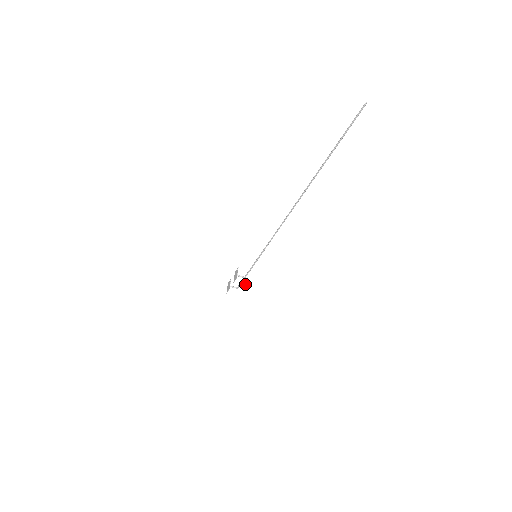
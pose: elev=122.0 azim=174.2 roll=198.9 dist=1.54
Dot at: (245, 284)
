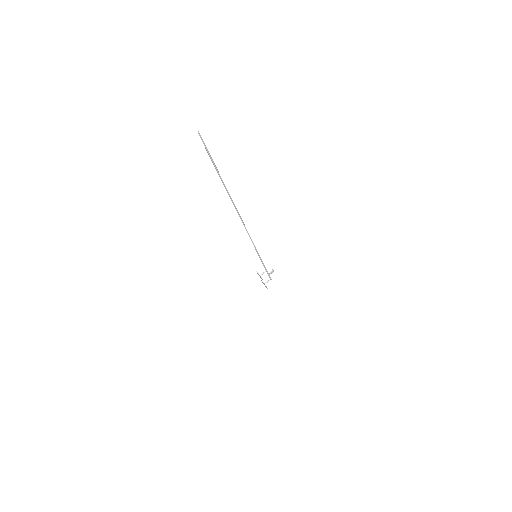
Dot at: occluded
